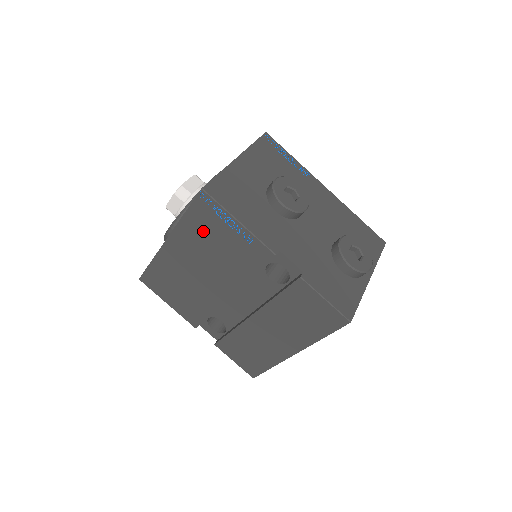
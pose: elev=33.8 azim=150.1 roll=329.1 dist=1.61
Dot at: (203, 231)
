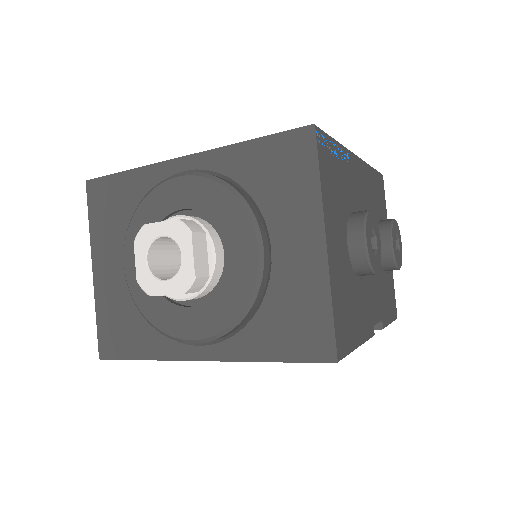
Dot at: occluded
